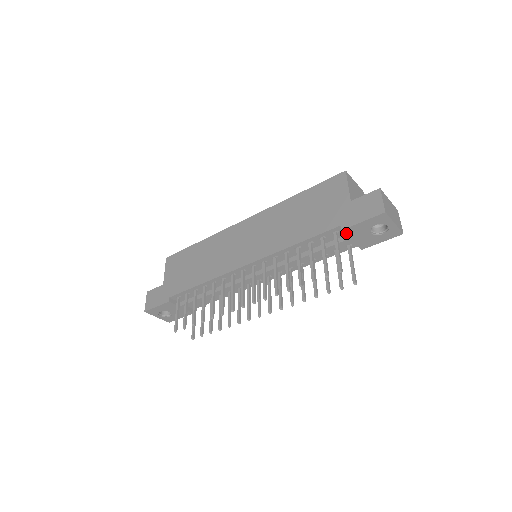
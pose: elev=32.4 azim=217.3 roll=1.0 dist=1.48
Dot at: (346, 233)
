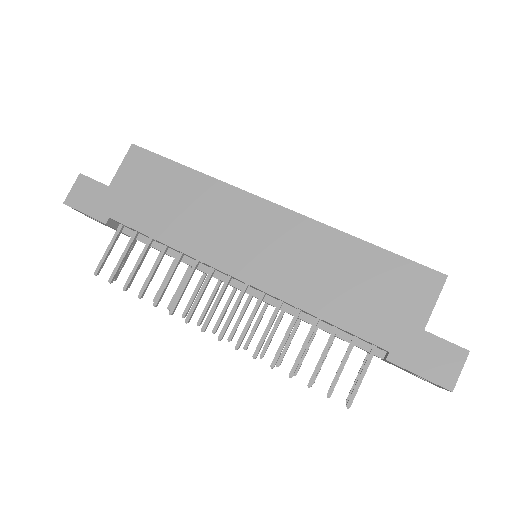
Dot at: (387, 360)
